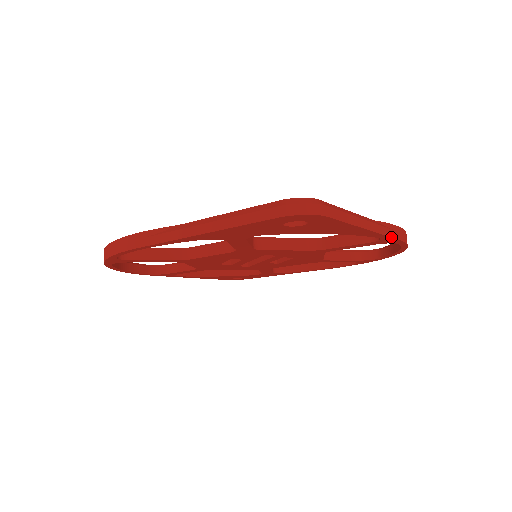
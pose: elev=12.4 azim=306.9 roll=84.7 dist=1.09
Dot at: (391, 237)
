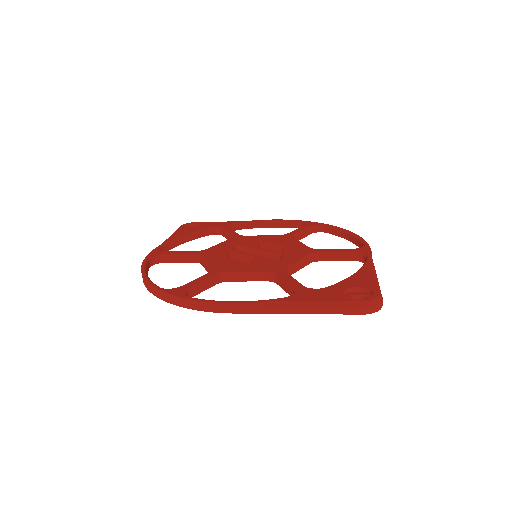
Dot at: occluded
